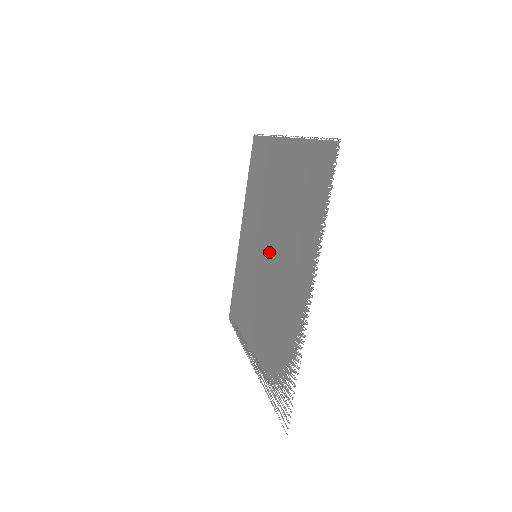
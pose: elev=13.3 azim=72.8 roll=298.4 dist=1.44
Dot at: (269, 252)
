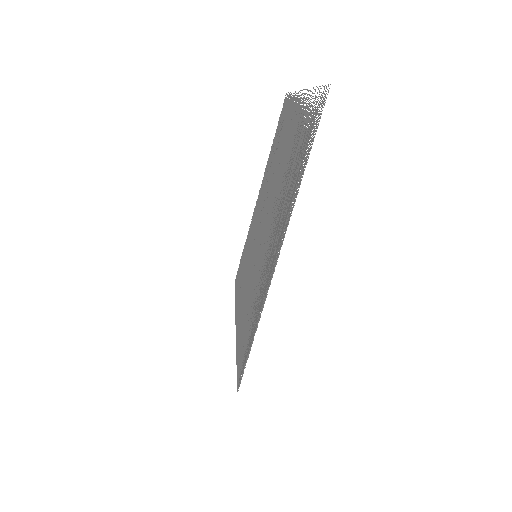
Dot at: (266, 210)
